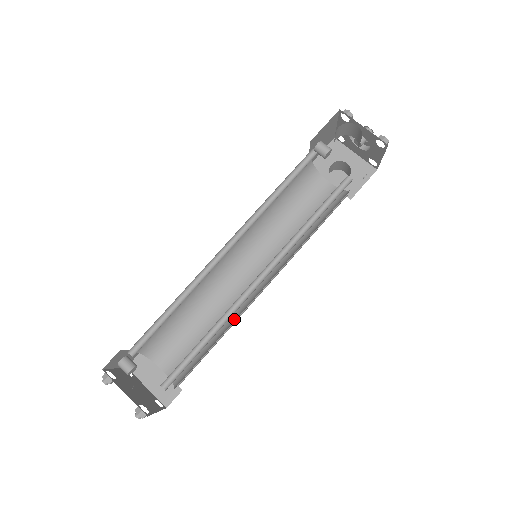
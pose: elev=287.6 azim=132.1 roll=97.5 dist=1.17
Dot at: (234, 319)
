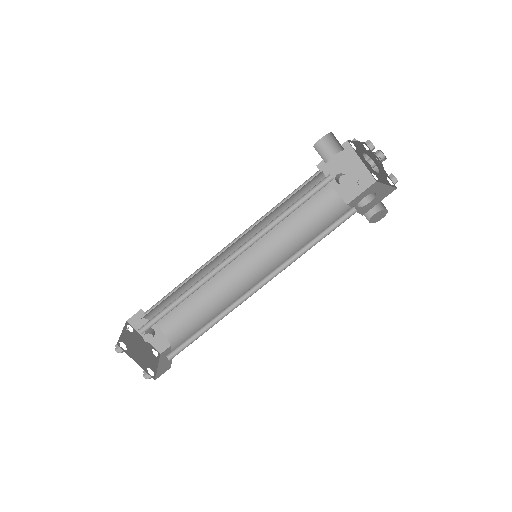
Dot at: occluded
